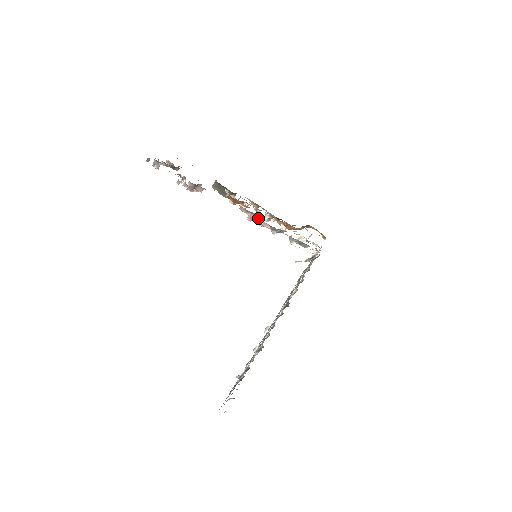
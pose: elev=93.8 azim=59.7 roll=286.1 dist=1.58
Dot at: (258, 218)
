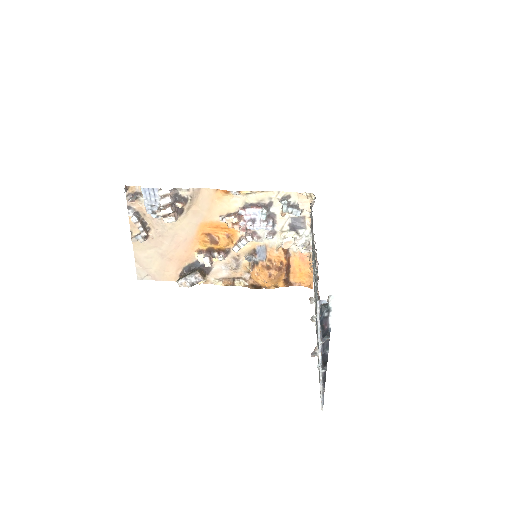
Dot at: (243, 218)
